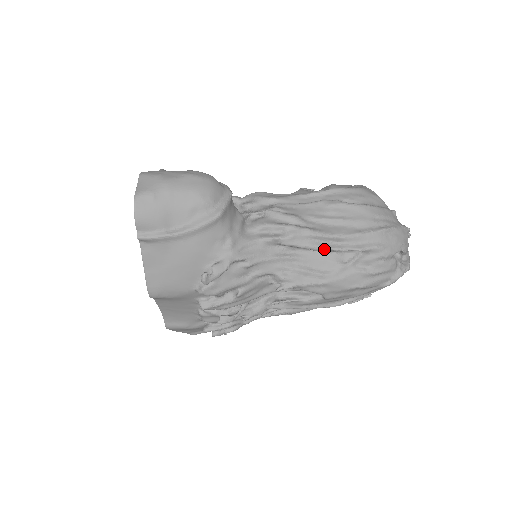
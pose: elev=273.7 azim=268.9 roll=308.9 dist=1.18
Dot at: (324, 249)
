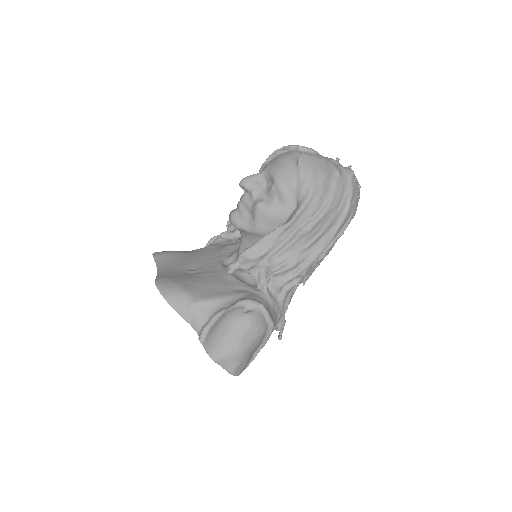
Dot at: occluded
